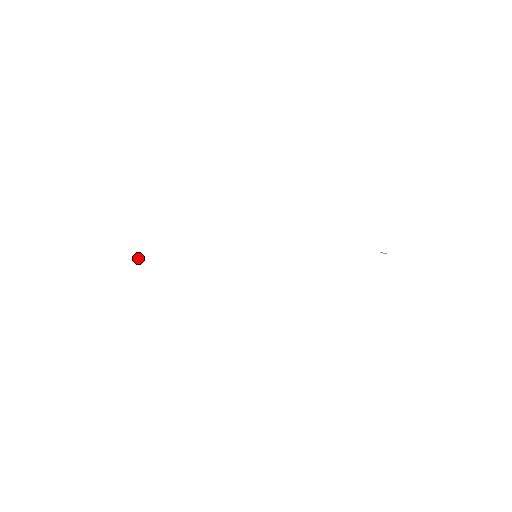
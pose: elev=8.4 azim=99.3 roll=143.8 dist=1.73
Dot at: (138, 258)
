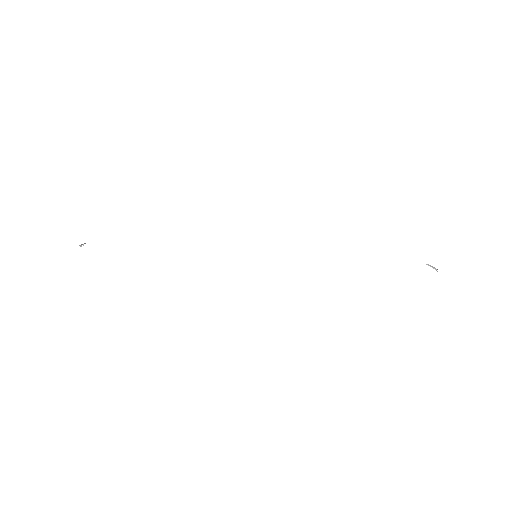
Dot at: (85, 243)
